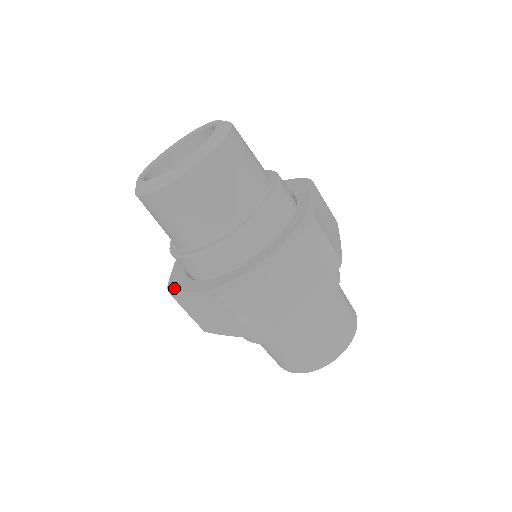
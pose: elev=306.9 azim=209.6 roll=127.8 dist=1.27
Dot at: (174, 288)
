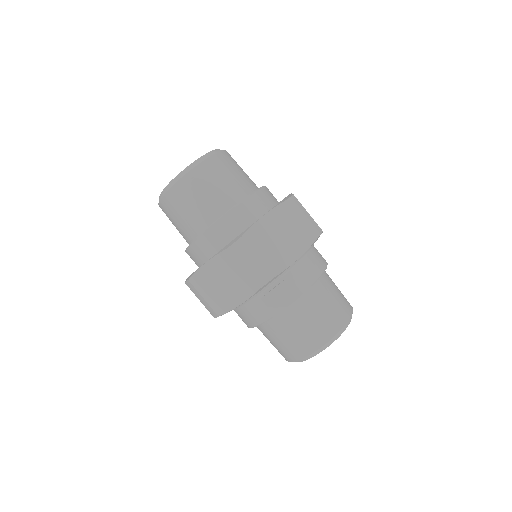
Dot at: occluded
